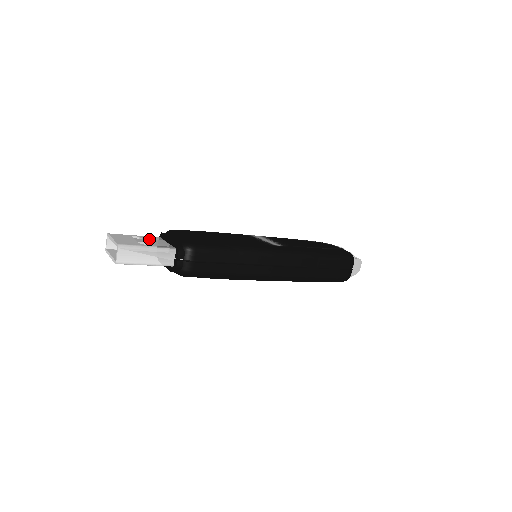
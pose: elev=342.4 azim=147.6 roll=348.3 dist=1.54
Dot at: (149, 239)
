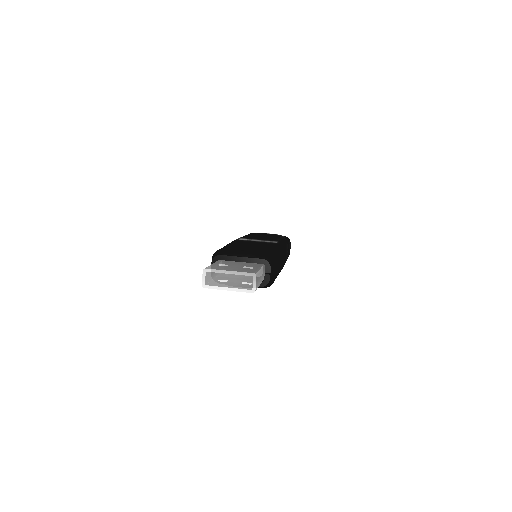
Dot at: (230, 263)
